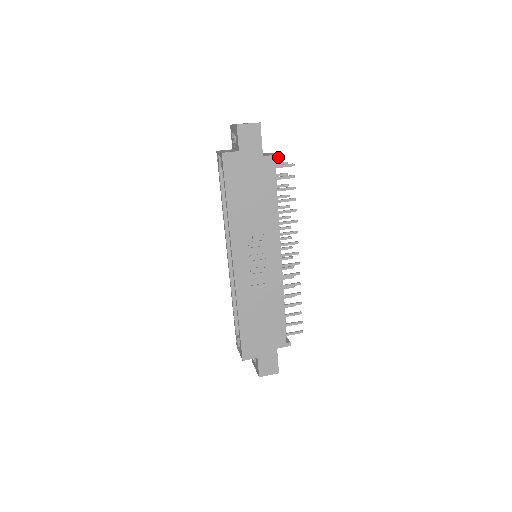
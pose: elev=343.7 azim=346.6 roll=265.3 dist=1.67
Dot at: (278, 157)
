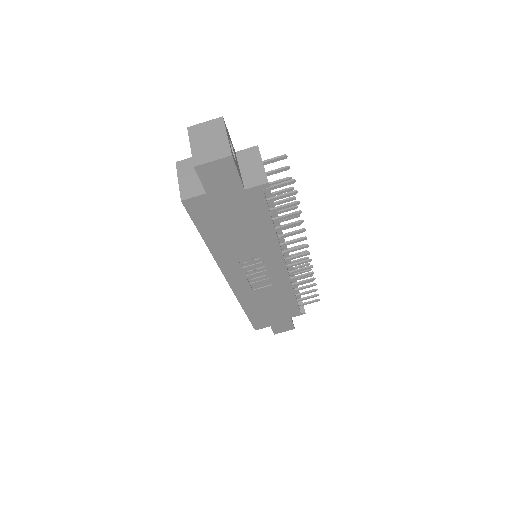
Dot at: (268, 185)
